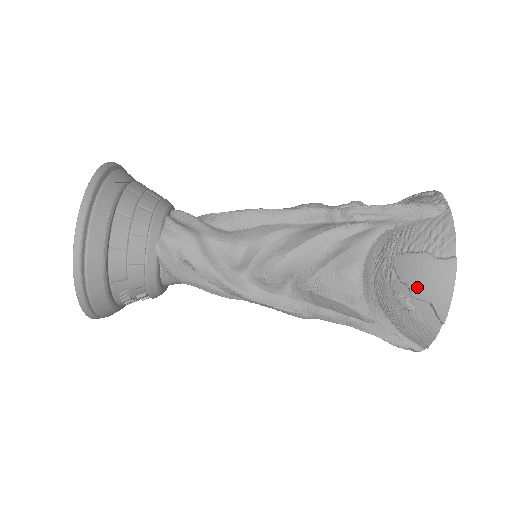
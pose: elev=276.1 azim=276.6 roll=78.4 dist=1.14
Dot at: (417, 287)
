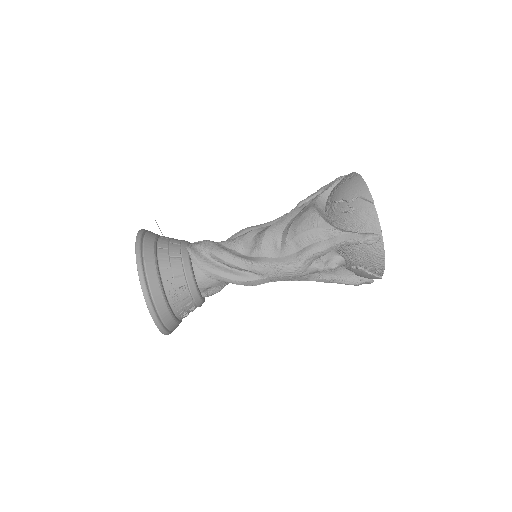
Dot at: (347, 195)
